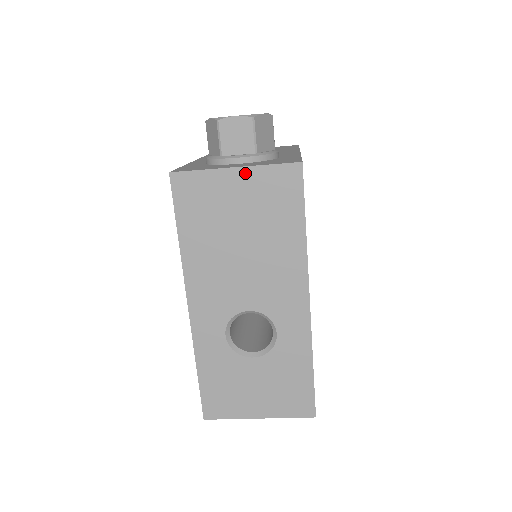
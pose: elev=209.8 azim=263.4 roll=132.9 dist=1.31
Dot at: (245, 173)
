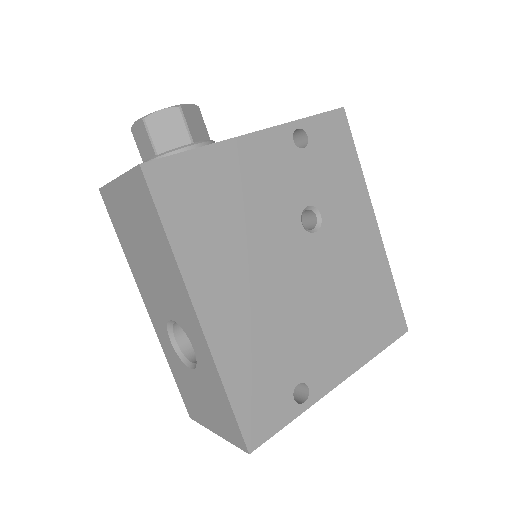
Dot at: (122, 183)
